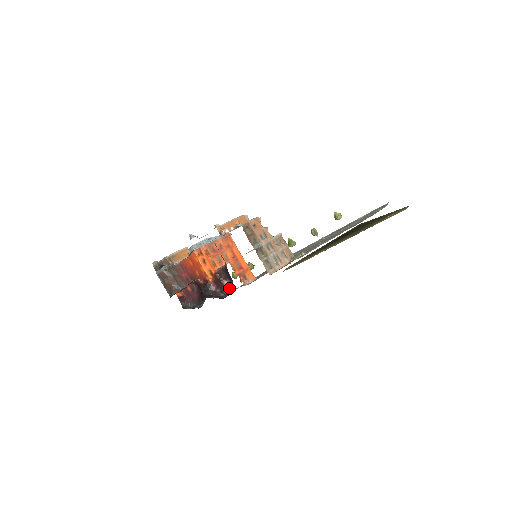
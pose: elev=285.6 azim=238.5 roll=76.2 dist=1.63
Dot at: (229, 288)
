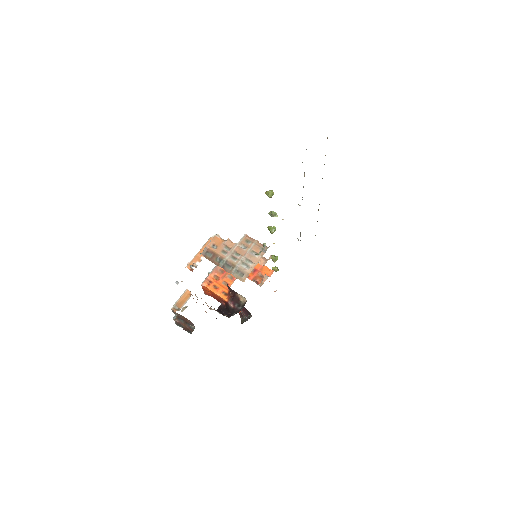
Dot at: (243, 299)
